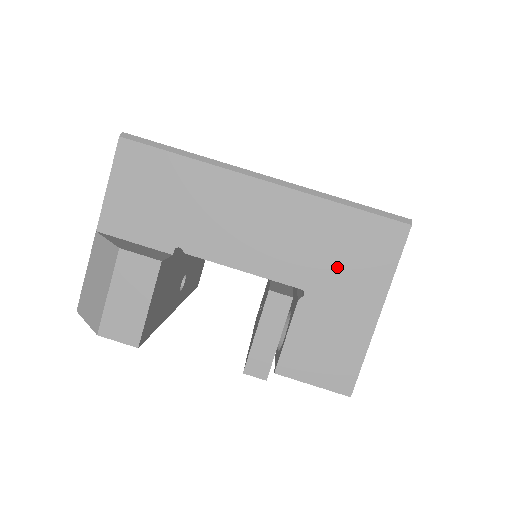
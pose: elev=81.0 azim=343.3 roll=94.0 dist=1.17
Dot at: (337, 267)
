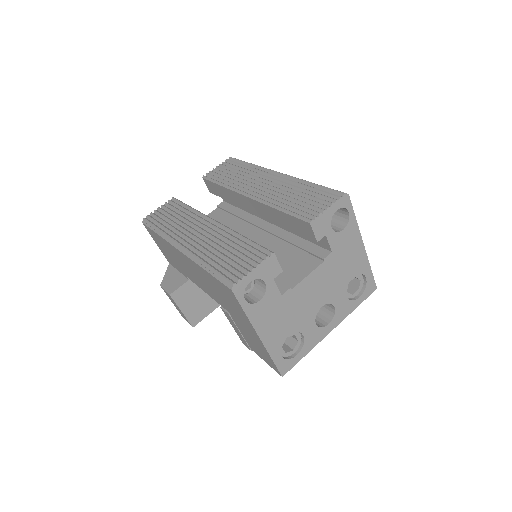
Dot at: (228, 304)
